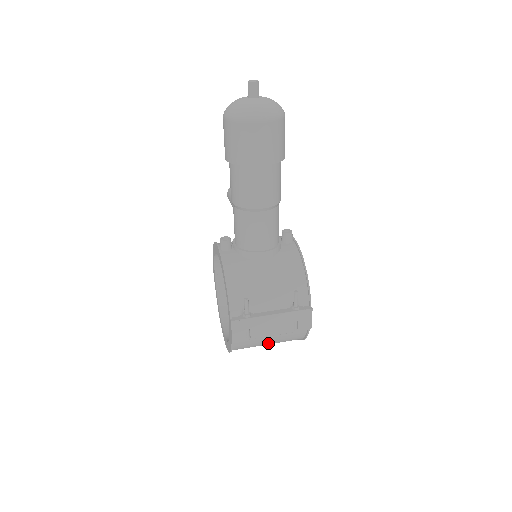
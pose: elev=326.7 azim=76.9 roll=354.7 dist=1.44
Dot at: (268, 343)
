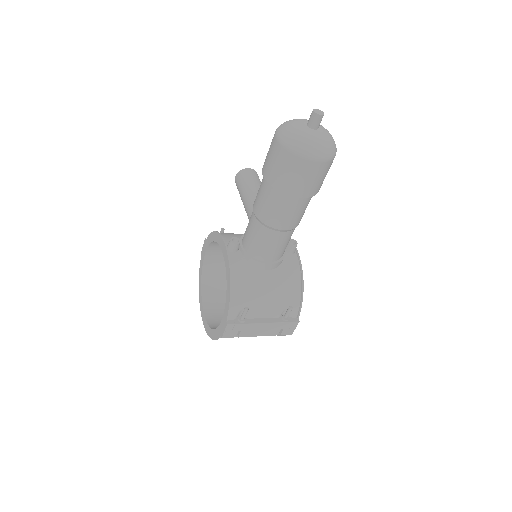
Dot at: occluded
